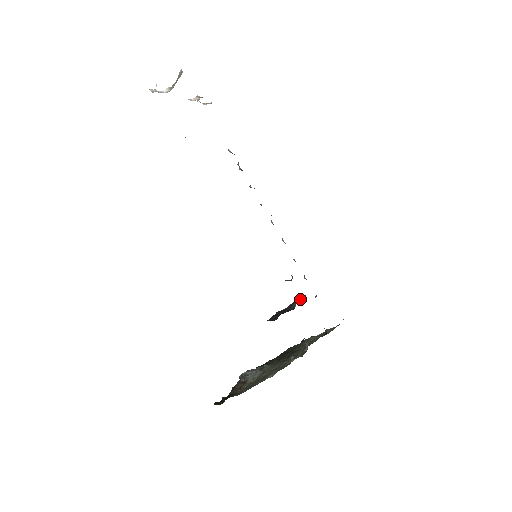
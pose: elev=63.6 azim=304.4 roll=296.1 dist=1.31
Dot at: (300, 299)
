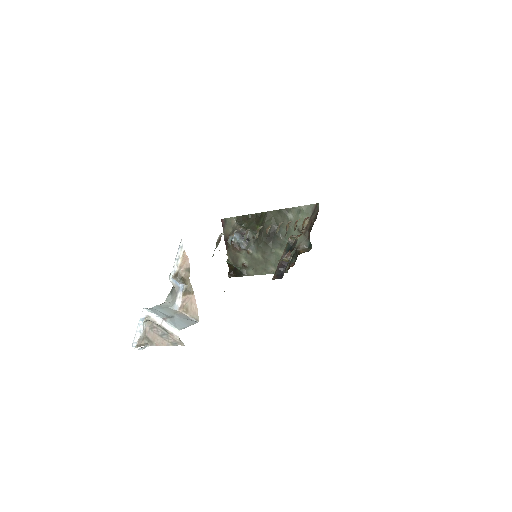
Dot at: (291, 242)
